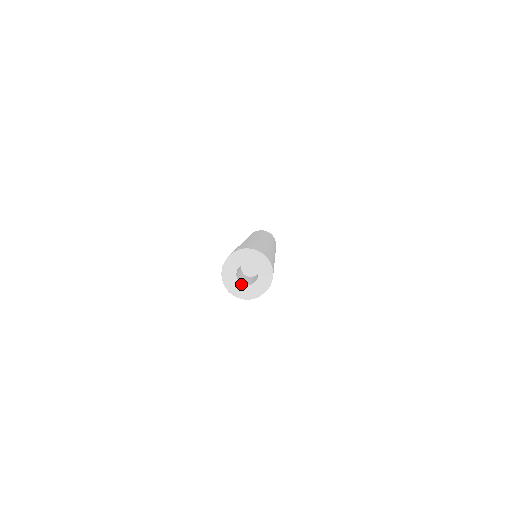
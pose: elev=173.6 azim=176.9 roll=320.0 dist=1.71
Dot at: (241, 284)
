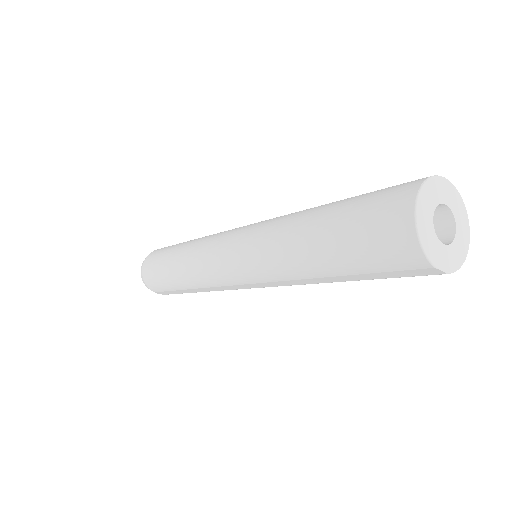
Dot at: (432, 224)
